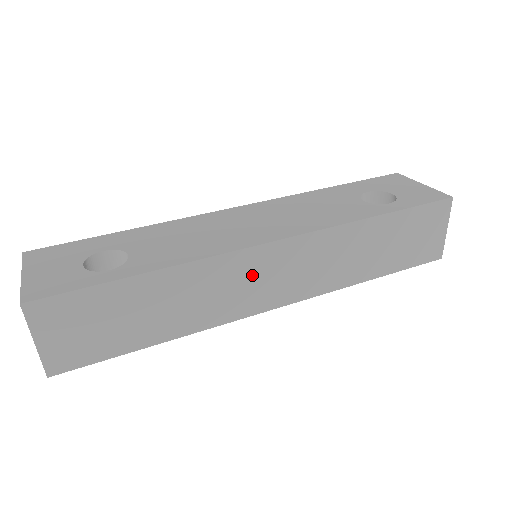
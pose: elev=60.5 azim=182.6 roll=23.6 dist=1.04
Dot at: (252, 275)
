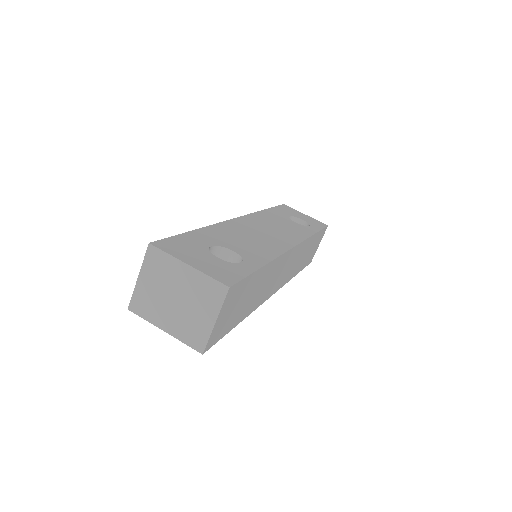
Dot at: (281, 269)
